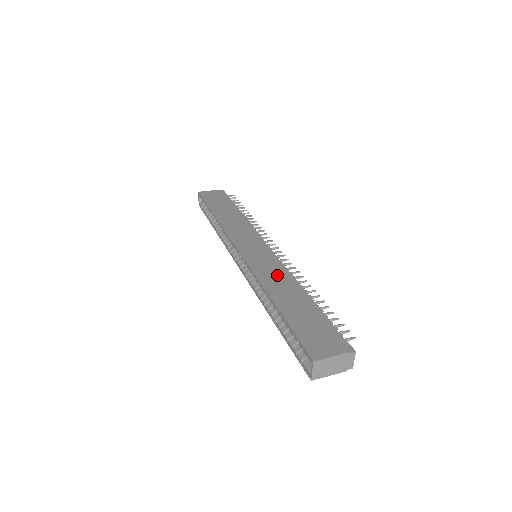
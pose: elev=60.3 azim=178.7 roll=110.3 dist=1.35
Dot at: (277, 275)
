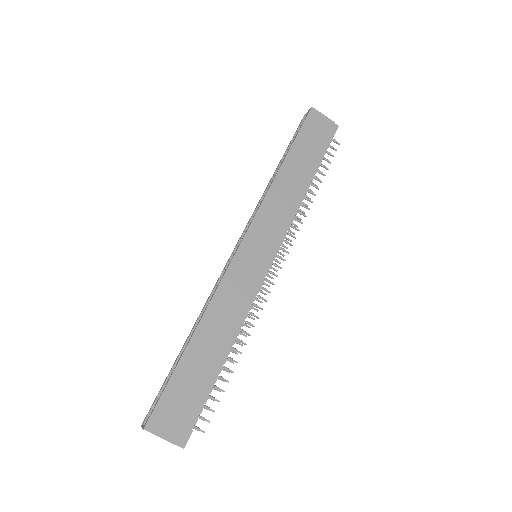
Dot at: (232, 308)
